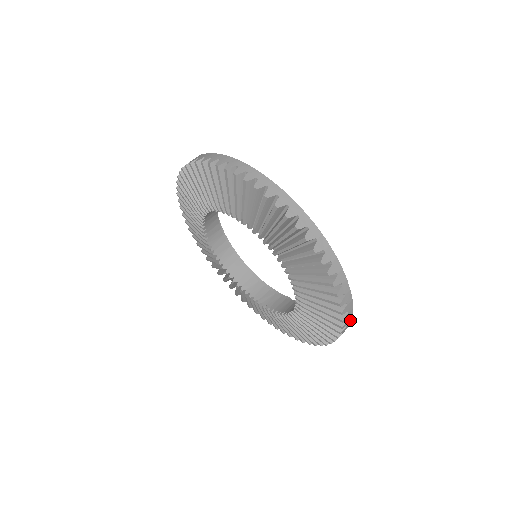
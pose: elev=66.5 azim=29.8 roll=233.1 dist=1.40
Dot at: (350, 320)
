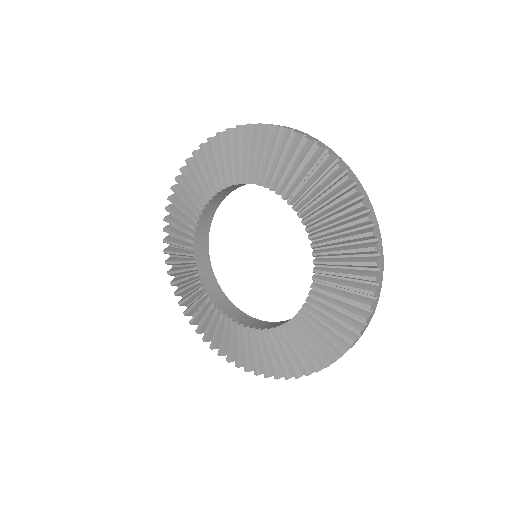
Dot at: (379, 293)
